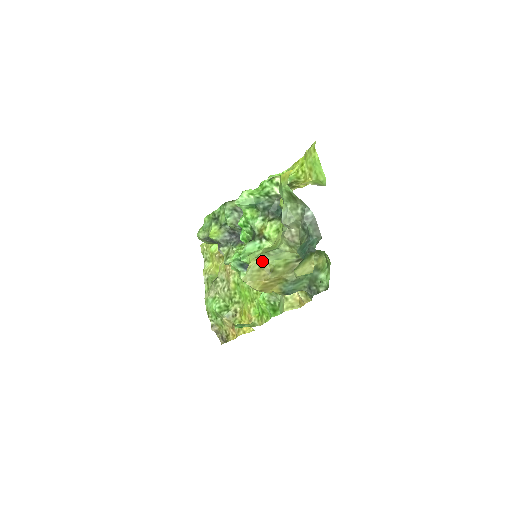
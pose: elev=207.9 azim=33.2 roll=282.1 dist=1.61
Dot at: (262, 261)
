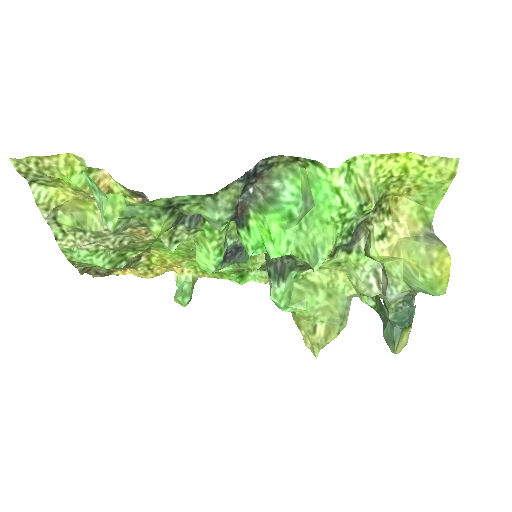
Dot at: occluded
